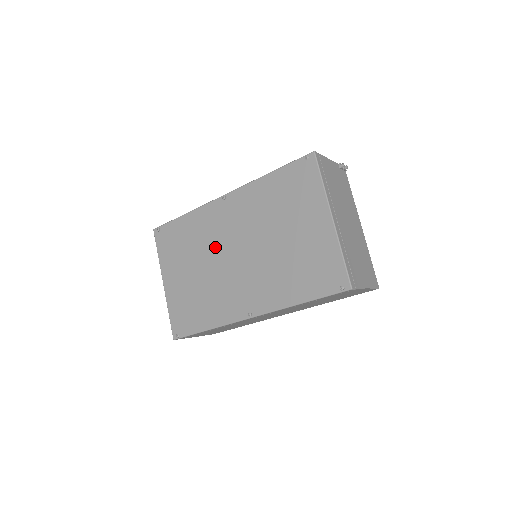
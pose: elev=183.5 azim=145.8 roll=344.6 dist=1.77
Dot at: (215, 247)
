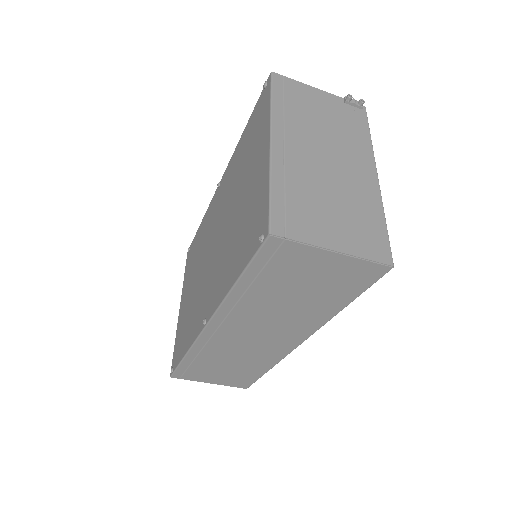
Dot at: (206, 246)
